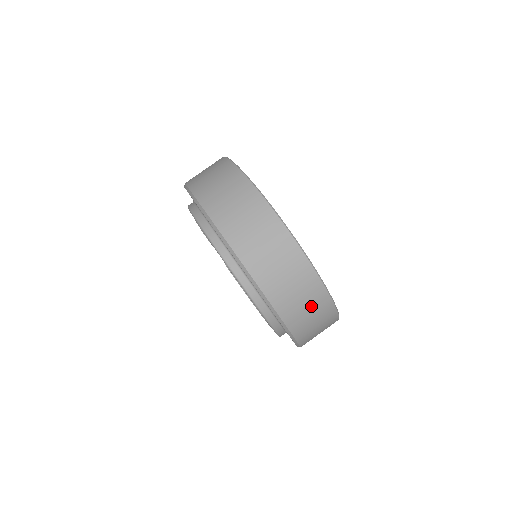
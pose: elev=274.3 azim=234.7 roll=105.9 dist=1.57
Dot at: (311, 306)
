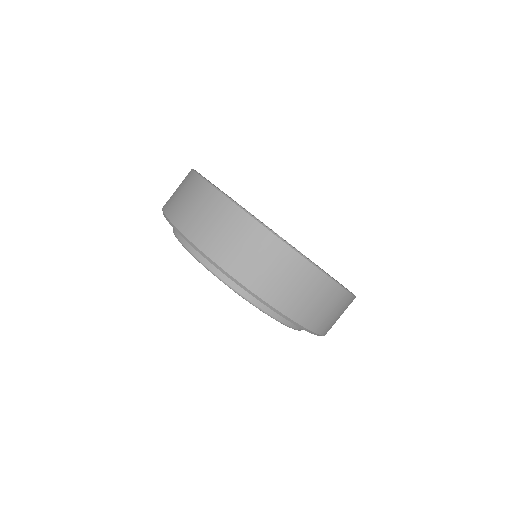
Dot at: (338, 311)
